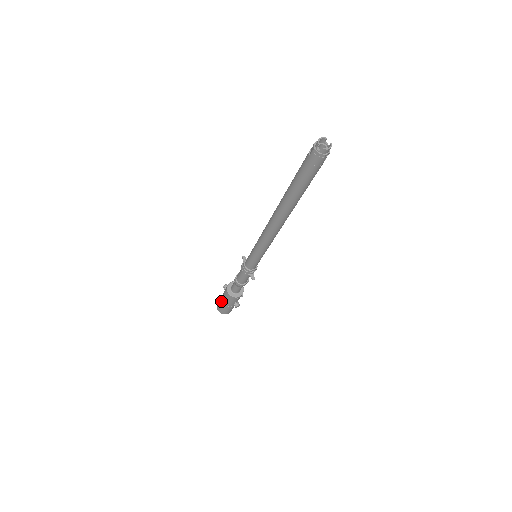
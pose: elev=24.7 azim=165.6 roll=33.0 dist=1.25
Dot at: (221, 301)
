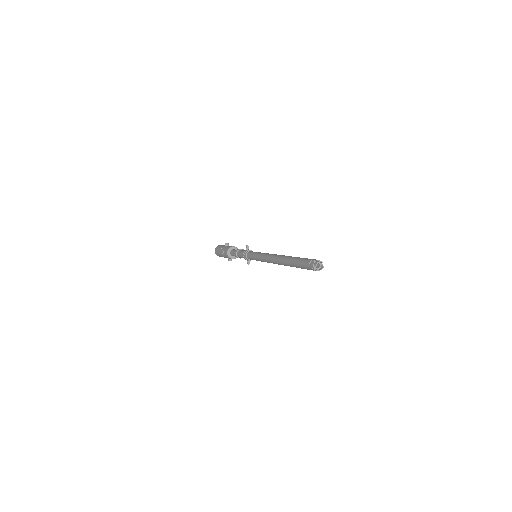
Dot at: (220, 251)
